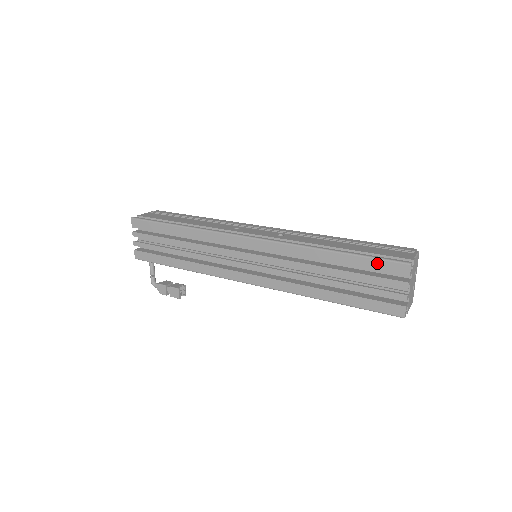
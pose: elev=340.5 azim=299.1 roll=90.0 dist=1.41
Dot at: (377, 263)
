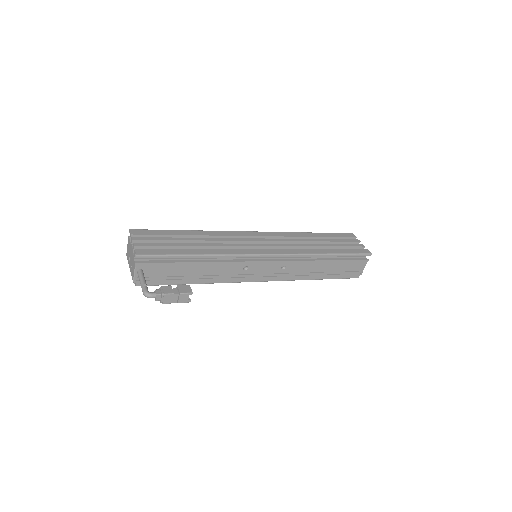
Dot at: (338, 234)
